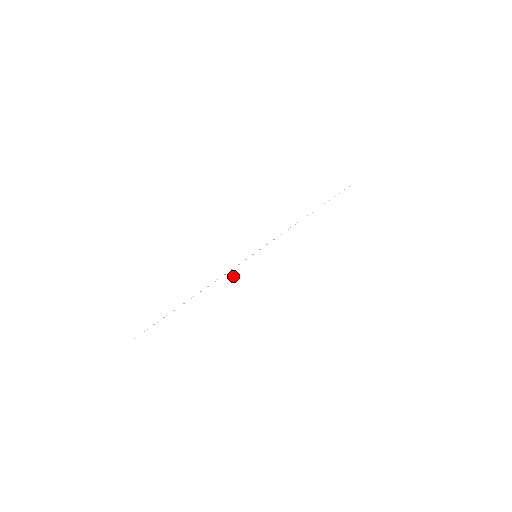
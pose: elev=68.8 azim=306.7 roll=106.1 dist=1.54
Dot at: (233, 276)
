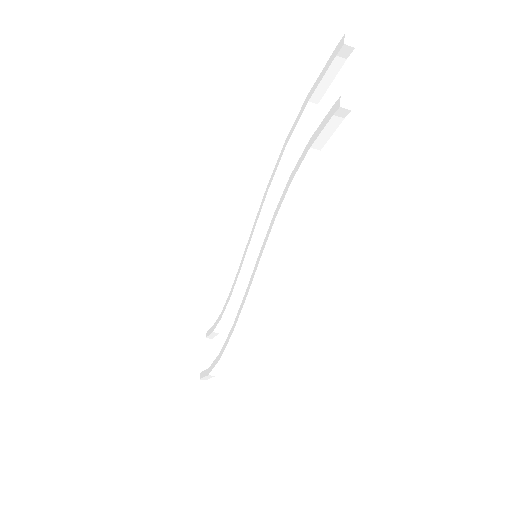
Dot at: (243, 325)
